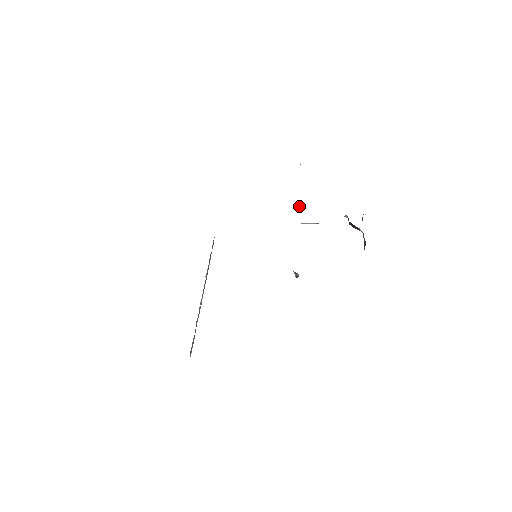
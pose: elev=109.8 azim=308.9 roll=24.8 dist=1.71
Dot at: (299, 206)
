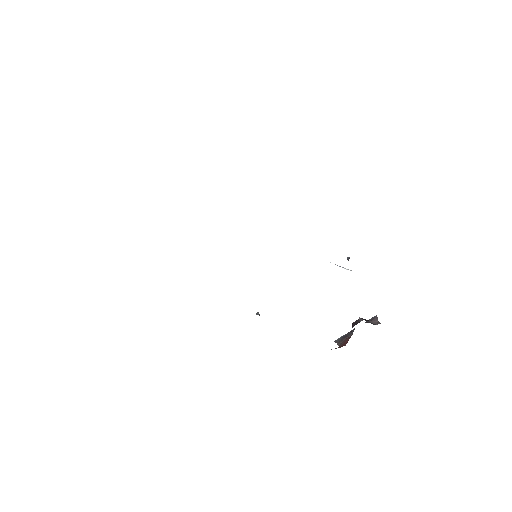
Dot at: occluded
